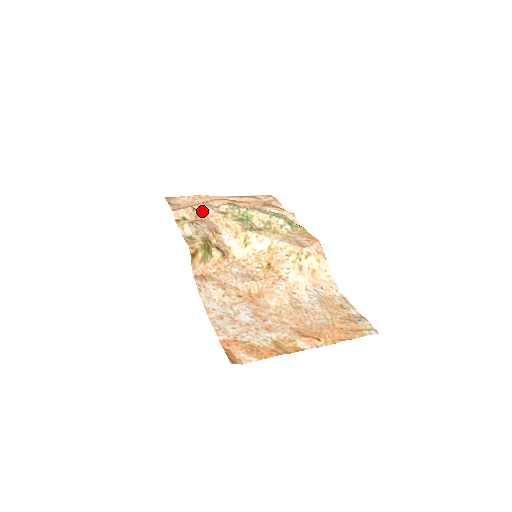
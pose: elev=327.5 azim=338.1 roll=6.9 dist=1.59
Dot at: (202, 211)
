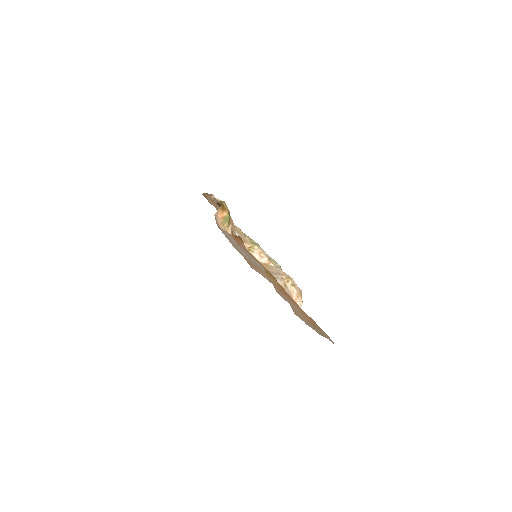
Dot at: occluded
